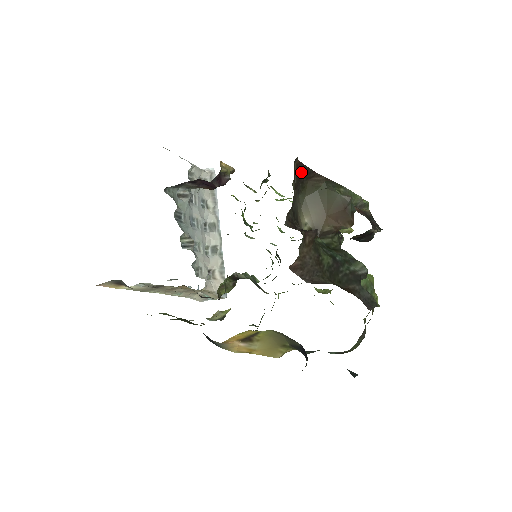
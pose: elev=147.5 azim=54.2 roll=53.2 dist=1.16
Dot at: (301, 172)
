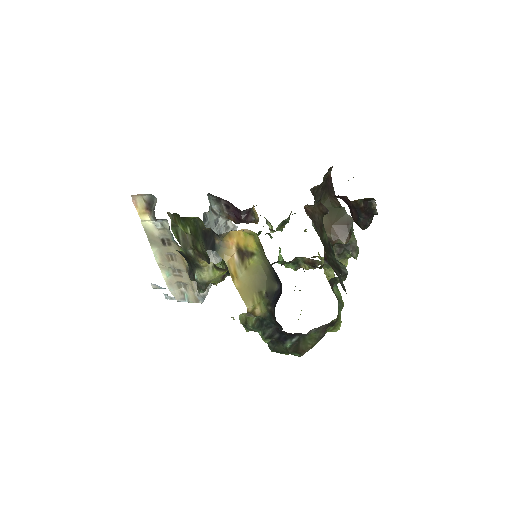
Dot at: (328, 185)
